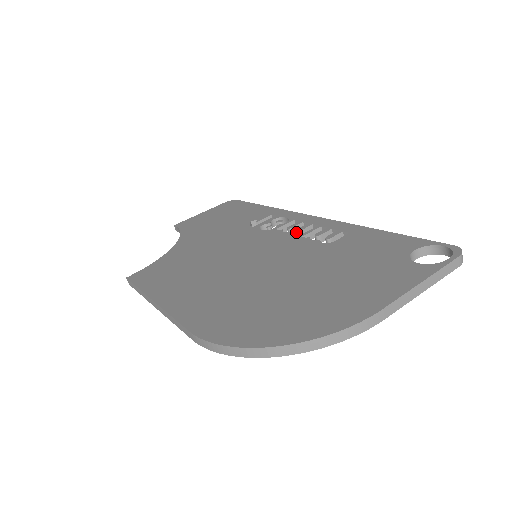
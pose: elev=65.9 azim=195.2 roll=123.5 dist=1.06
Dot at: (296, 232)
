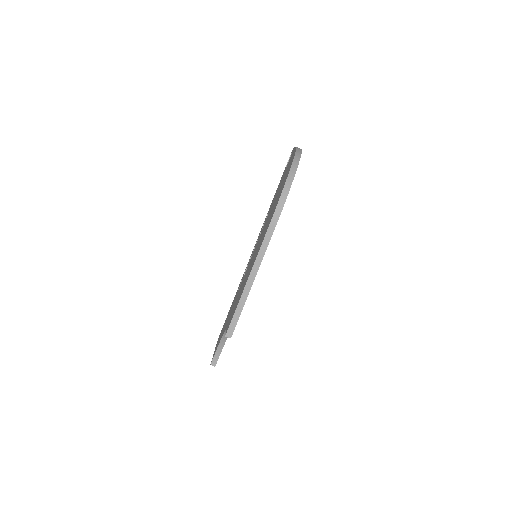
Dot at: occluded
